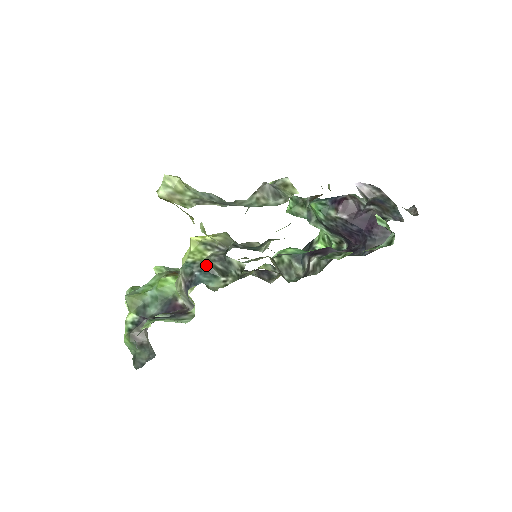
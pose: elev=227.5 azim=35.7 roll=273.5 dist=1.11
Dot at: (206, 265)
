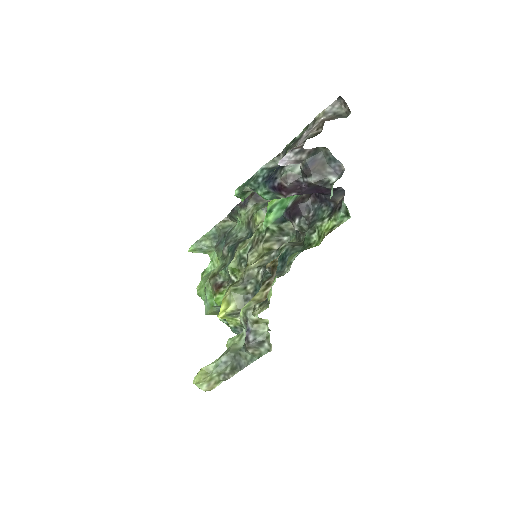
Dot at: occluded
